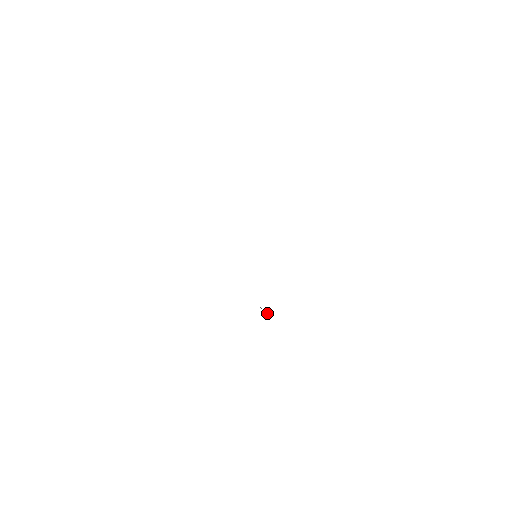
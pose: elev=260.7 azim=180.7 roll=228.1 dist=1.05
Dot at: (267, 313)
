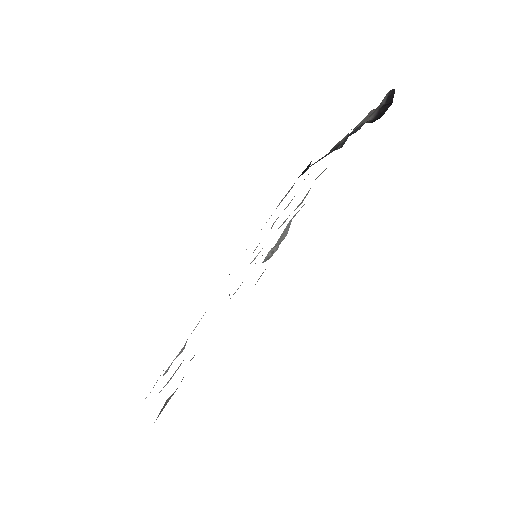
Dot at: occluded
